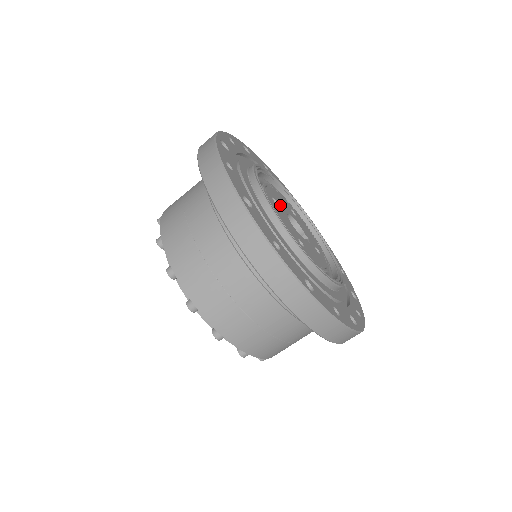
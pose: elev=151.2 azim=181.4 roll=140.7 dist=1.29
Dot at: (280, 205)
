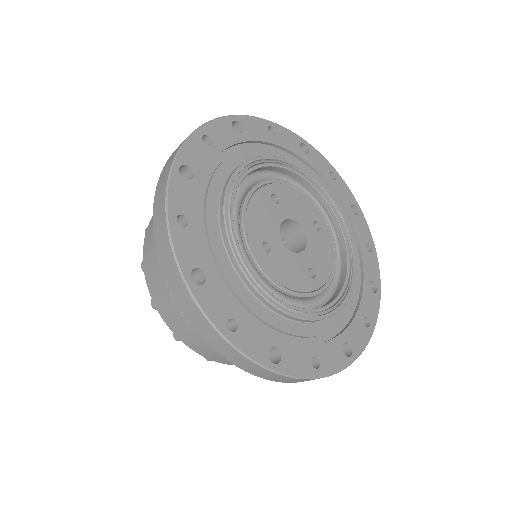
Dot at: (284, 207)
